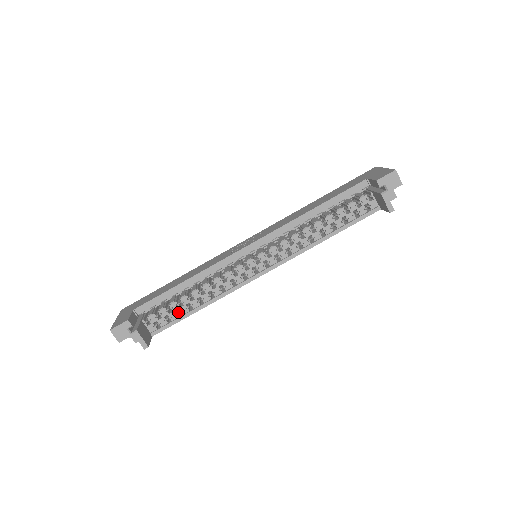
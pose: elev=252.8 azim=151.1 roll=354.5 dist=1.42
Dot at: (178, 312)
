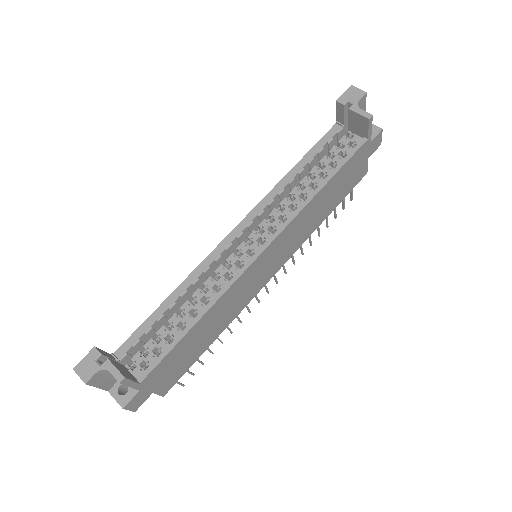
Dot at: (169, 340)
